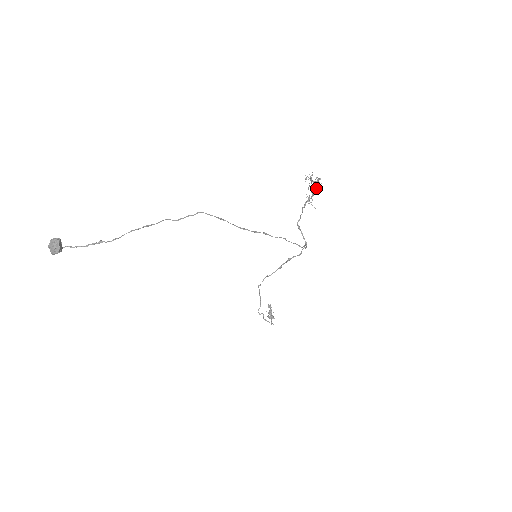
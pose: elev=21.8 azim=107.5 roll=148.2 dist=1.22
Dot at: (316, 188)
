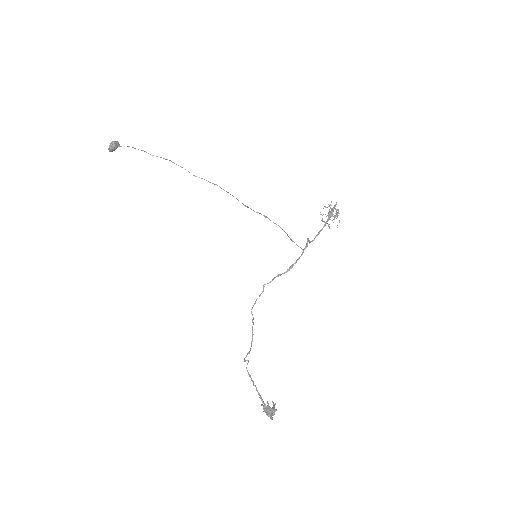
Dot at: occluded
